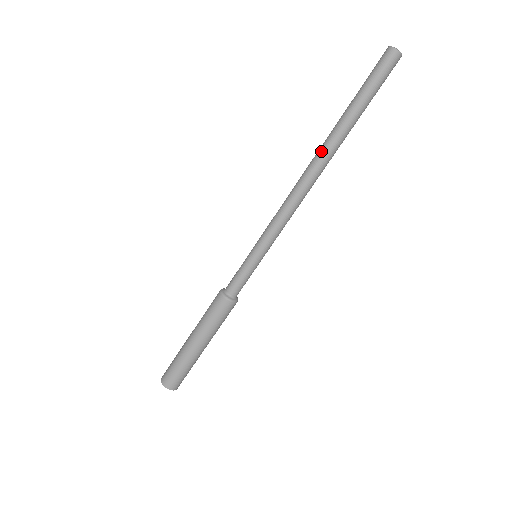
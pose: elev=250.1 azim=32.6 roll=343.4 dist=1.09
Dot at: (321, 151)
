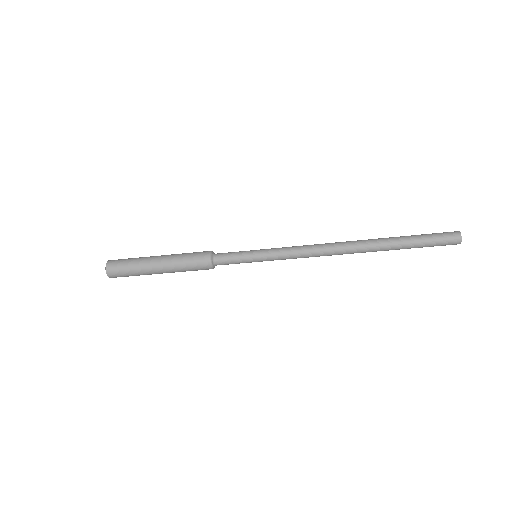
Dot at: (362, 246)
